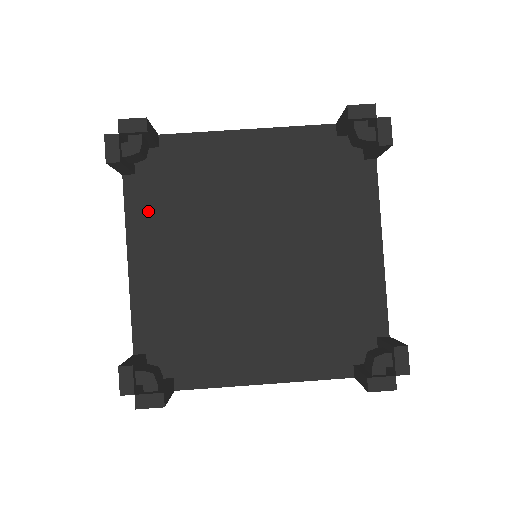
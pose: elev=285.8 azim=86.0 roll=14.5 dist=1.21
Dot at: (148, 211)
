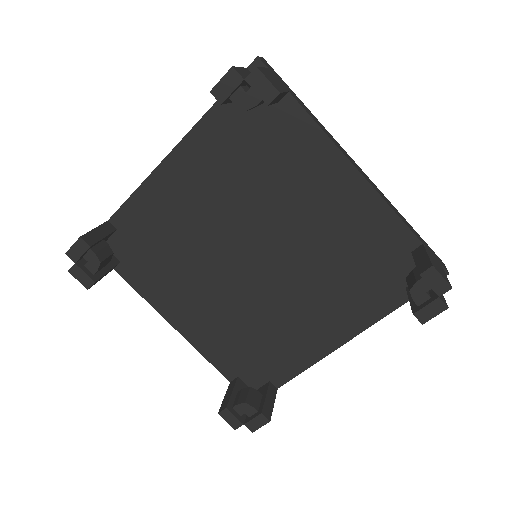
Dot at: (216, 141)
